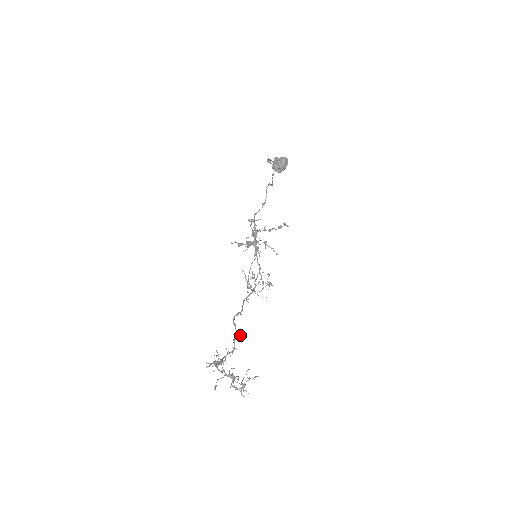
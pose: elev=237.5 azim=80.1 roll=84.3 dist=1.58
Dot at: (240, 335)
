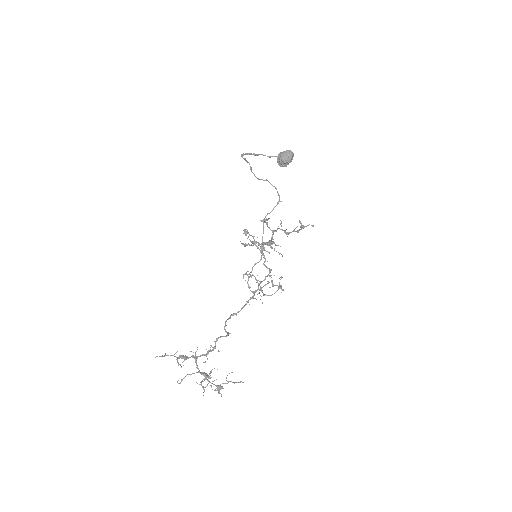
Dot at: (226, 335)
